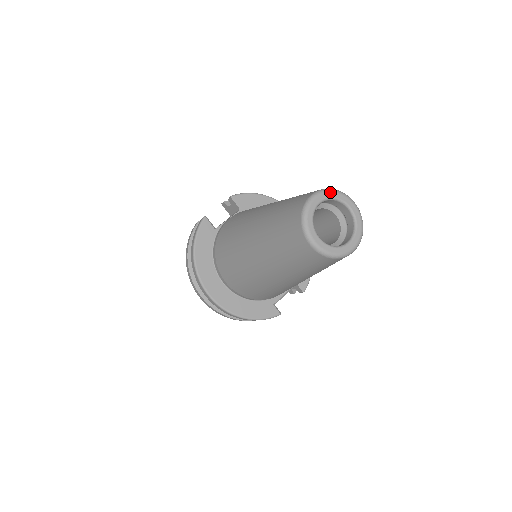
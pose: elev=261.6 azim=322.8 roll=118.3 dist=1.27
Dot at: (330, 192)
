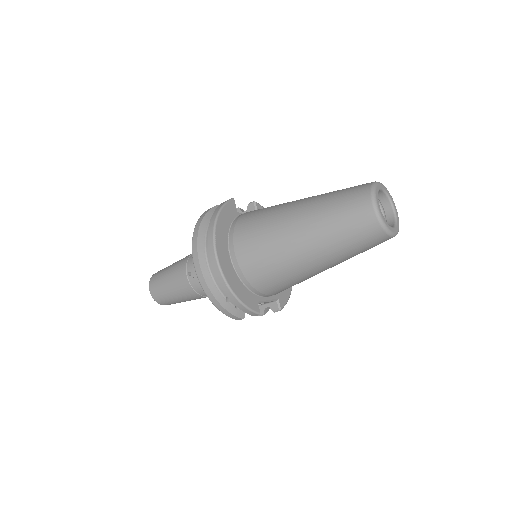
Dot at: occluded
